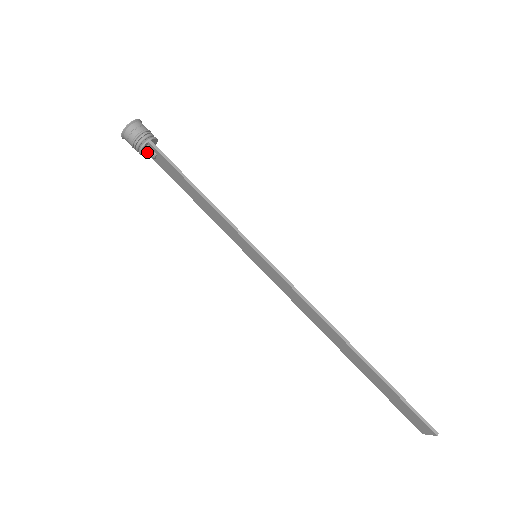
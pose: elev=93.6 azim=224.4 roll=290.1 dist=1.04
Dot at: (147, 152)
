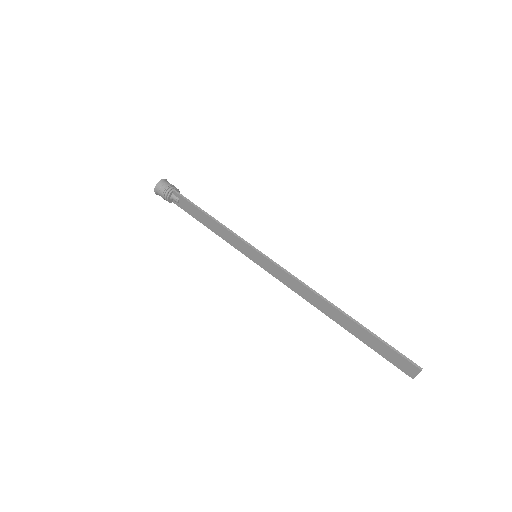
Dot at: (172, 201)
